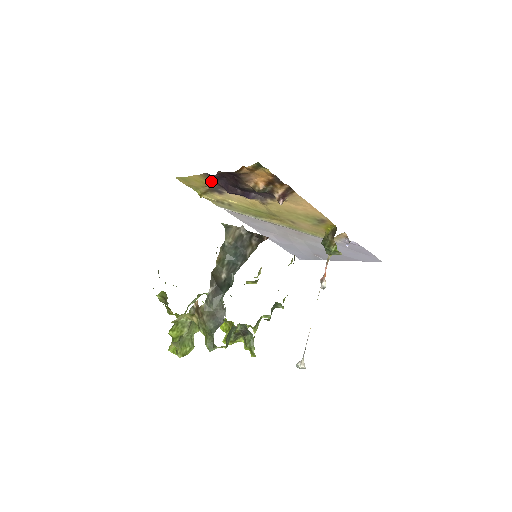
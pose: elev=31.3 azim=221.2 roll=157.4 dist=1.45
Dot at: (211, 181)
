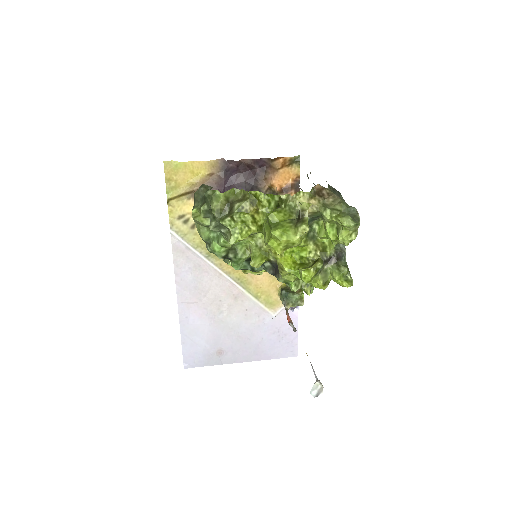
Dot at: (212, 176)
